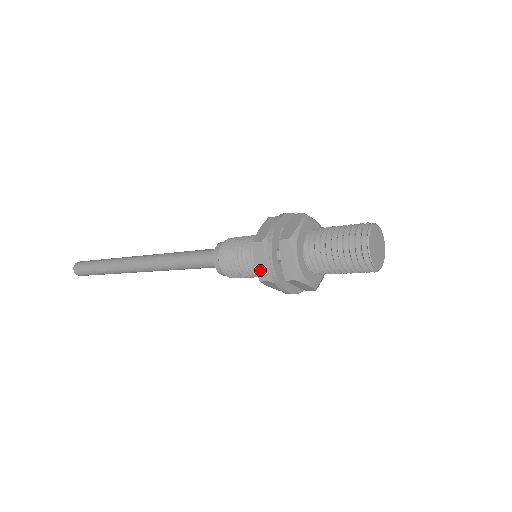
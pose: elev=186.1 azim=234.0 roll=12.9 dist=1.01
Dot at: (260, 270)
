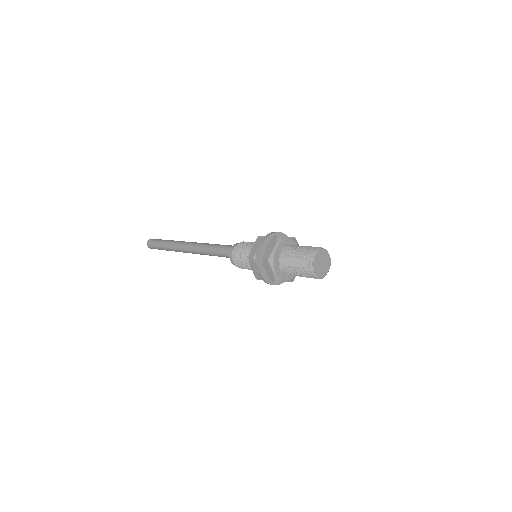
Dot at: (253, 251)
